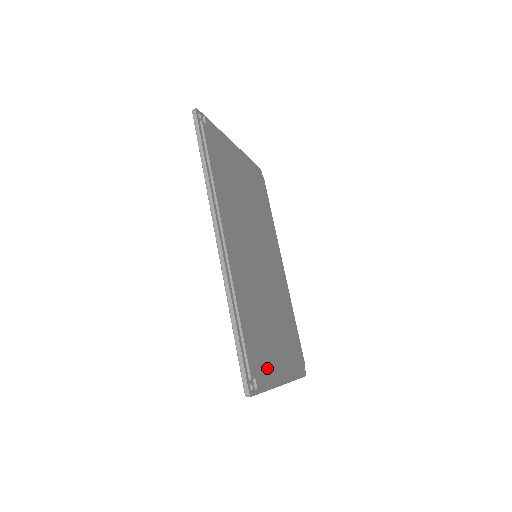
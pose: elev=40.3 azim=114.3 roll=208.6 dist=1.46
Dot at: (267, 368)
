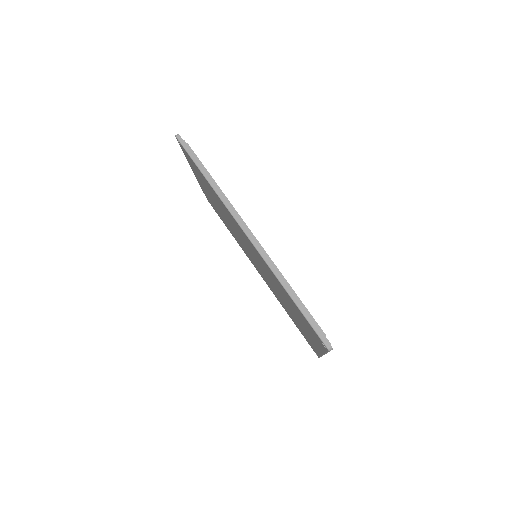
Dot at: occluded
